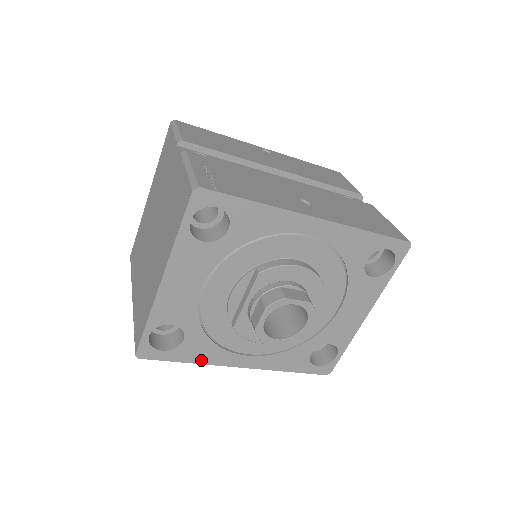
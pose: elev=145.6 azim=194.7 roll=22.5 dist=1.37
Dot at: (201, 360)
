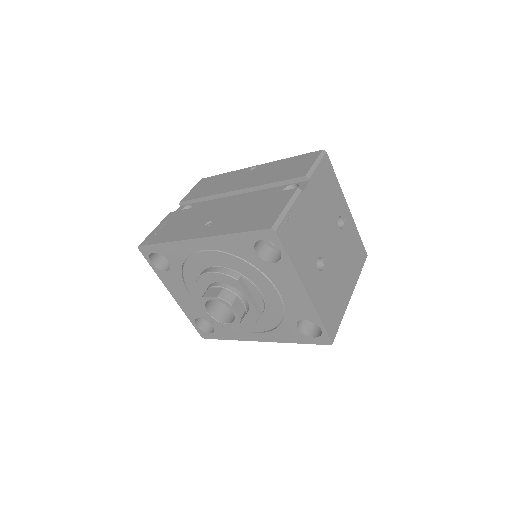
Dot at: (234, 338)
